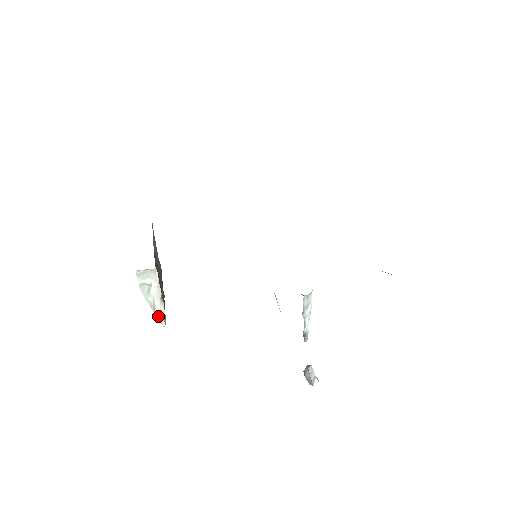
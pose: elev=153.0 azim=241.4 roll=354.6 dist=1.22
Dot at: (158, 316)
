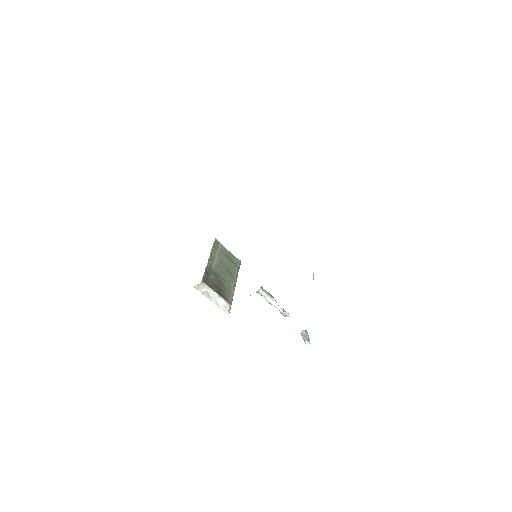
Dot at: (222, 308)
